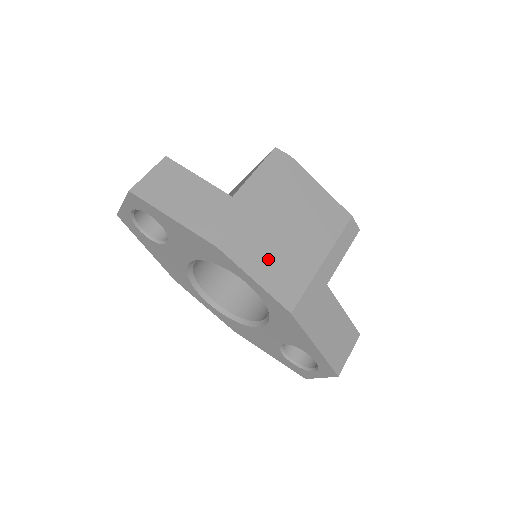
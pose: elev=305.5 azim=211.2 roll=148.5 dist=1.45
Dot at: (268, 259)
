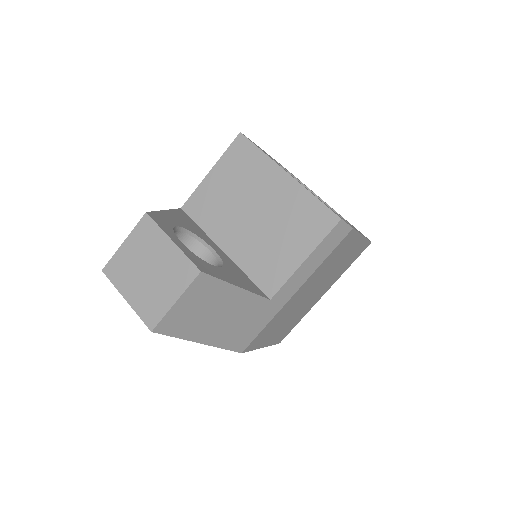
Dot at: (280, 327)
